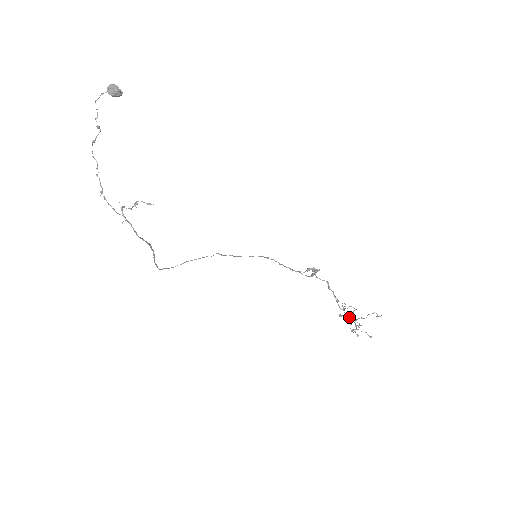
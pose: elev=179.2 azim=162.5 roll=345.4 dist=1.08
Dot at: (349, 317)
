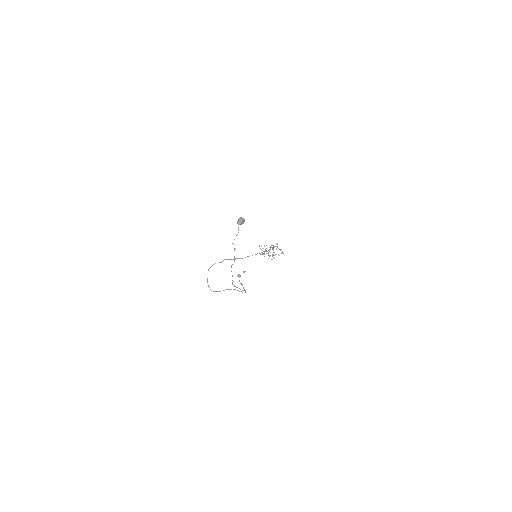
Dot at: occluded
